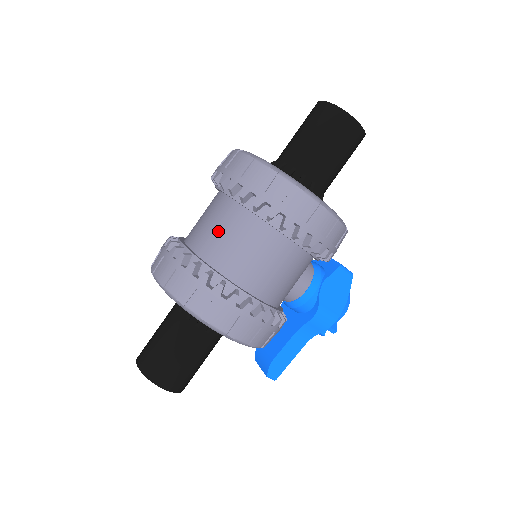
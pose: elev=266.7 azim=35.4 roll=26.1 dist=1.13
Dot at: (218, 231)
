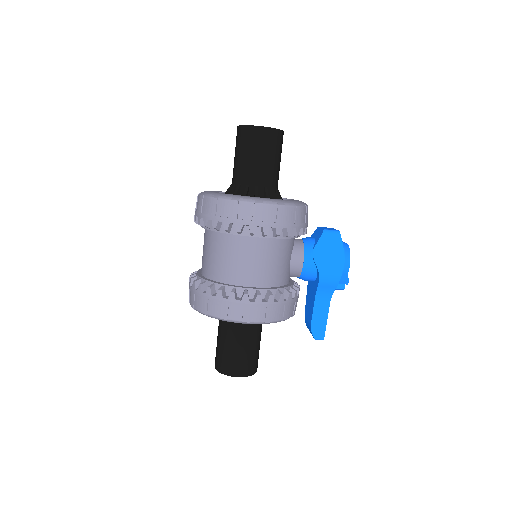
Dot at: (208, 255)
